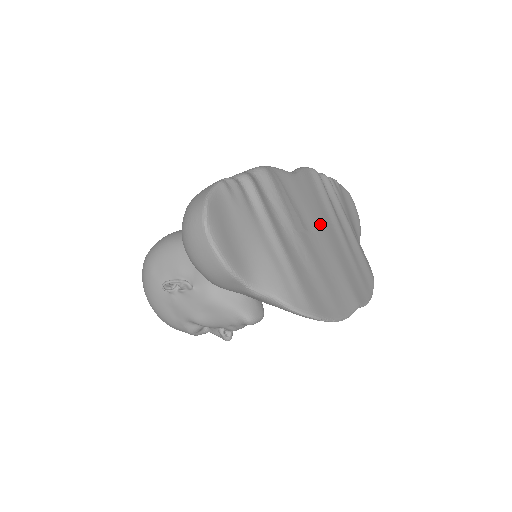
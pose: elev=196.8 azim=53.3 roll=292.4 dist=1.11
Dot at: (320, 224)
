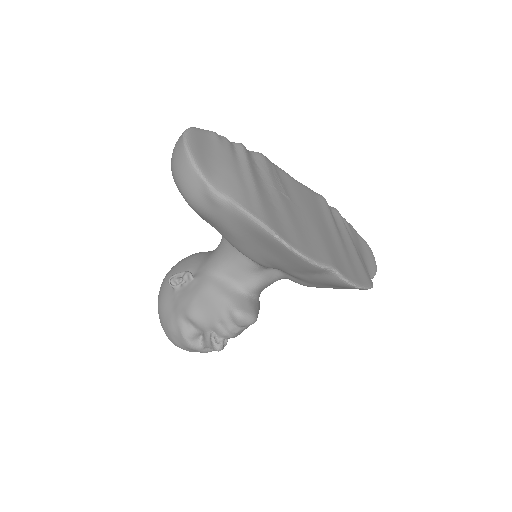
Dot at: (309, 209)
